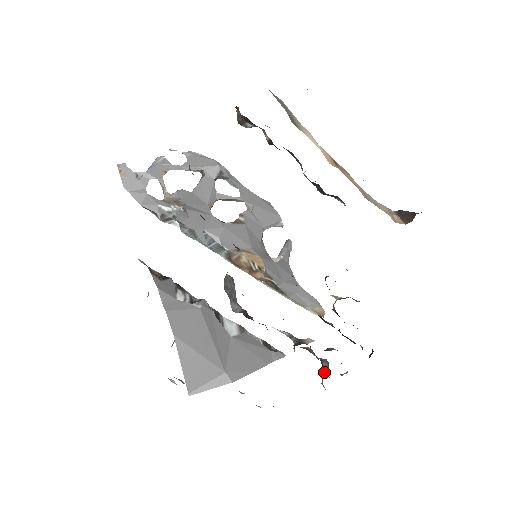
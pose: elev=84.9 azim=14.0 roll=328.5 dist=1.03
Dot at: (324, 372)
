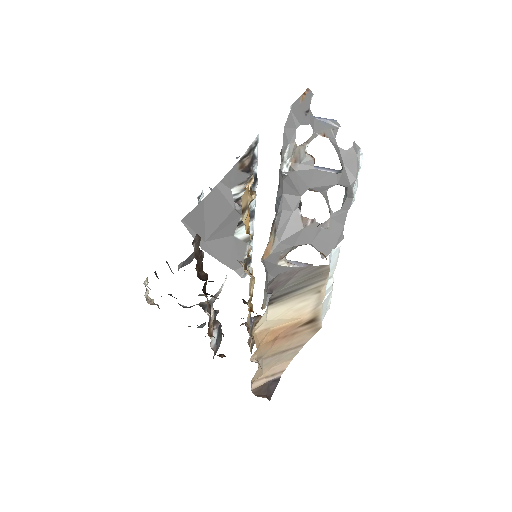
Dot at: (202, 324)
